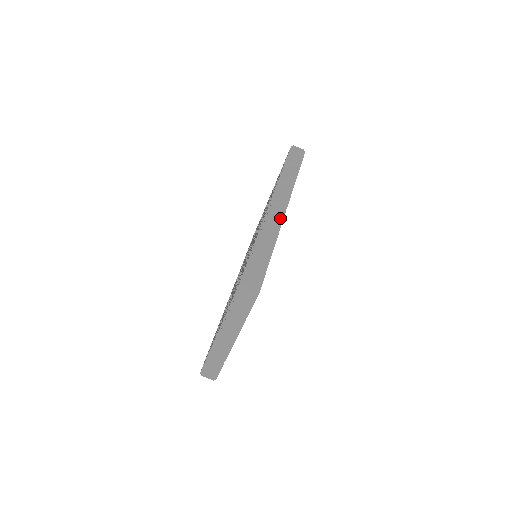
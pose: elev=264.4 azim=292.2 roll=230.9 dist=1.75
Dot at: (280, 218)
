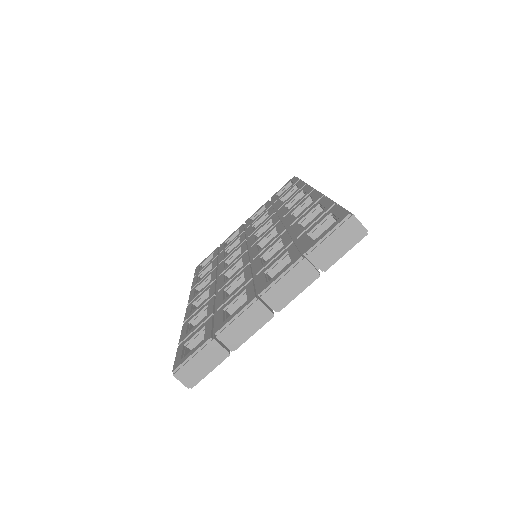
Dot at: occluded
